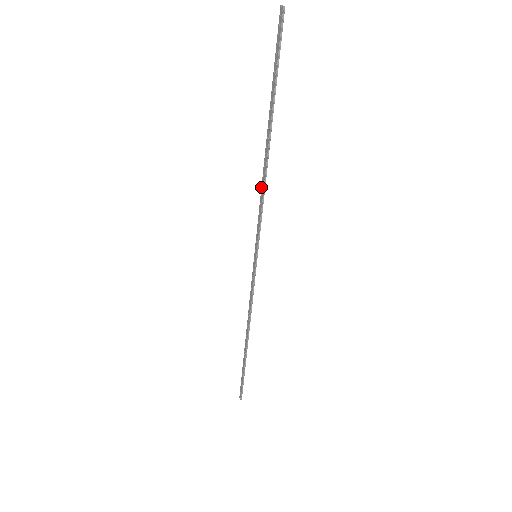
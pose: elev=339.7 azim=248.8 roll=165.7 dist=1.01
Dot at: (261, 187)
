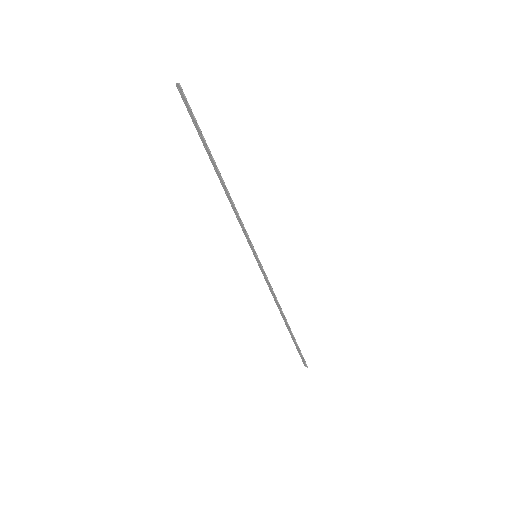
Dot at: occluded
